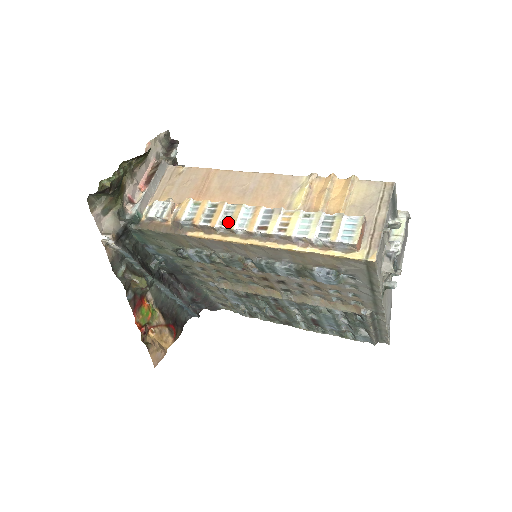
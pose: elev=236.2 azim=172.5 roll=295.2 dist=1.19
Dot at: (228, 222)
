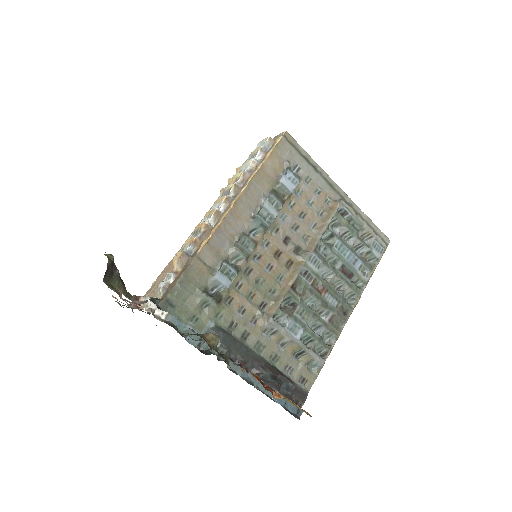
Dot at: (210, 216)
